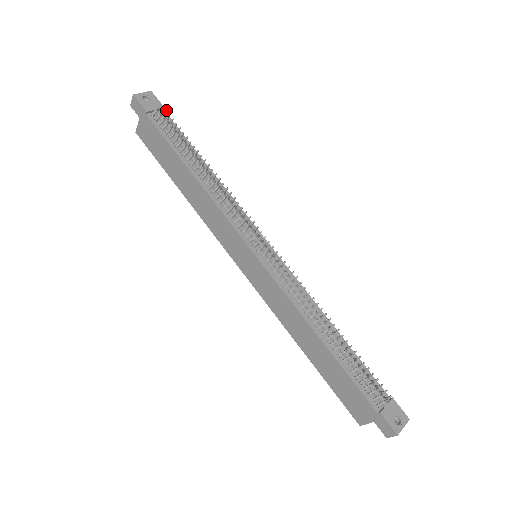
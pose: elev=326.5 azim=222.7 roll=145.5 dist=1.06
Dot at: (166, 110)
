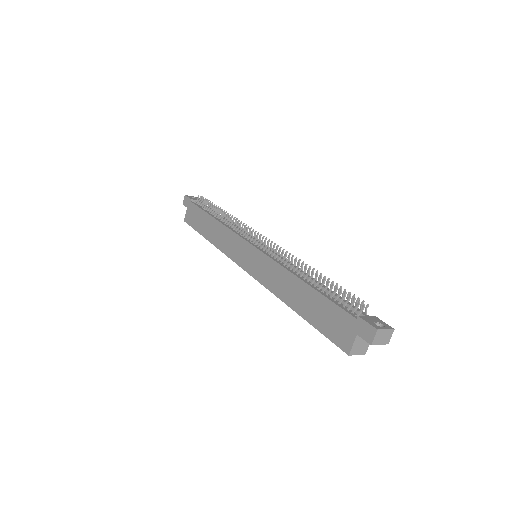
Dot at: occluded
